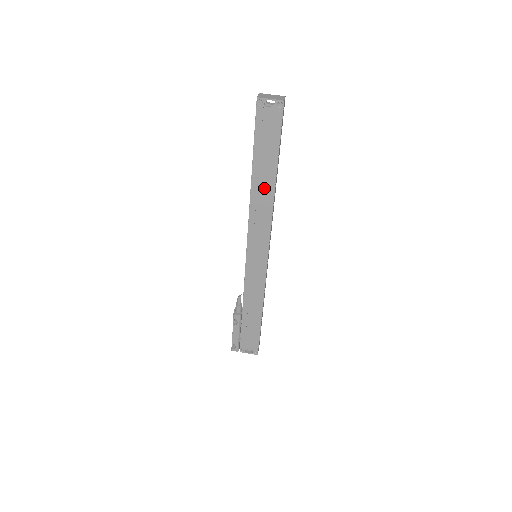
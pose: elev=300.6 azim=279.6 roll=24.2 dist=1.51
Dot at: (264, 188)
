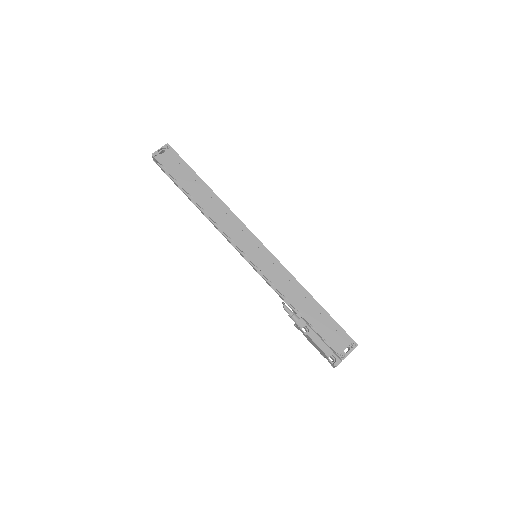
Dot at: (208, 199)
